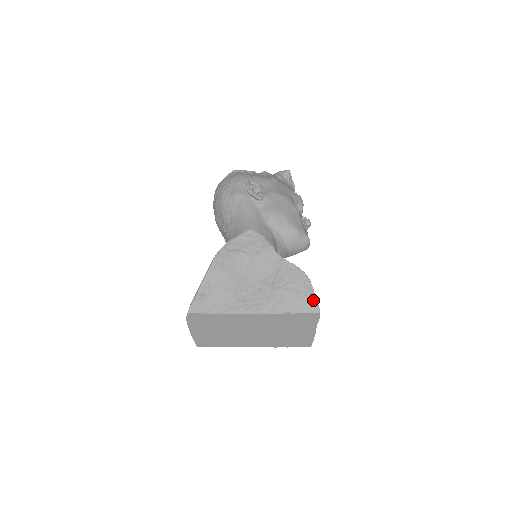
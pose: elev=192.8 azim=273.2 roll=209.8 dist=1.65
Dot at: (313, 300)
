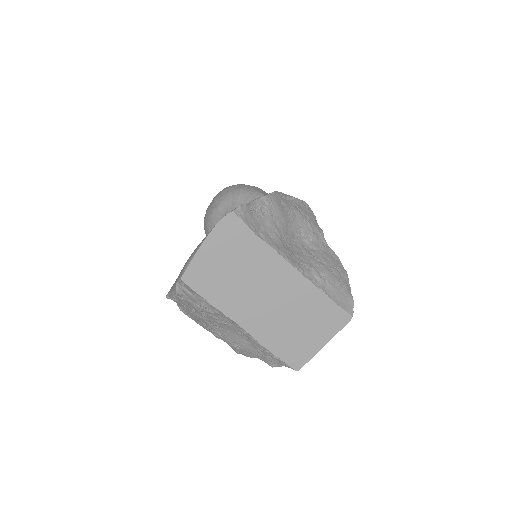
Dot at: (351, 300)
